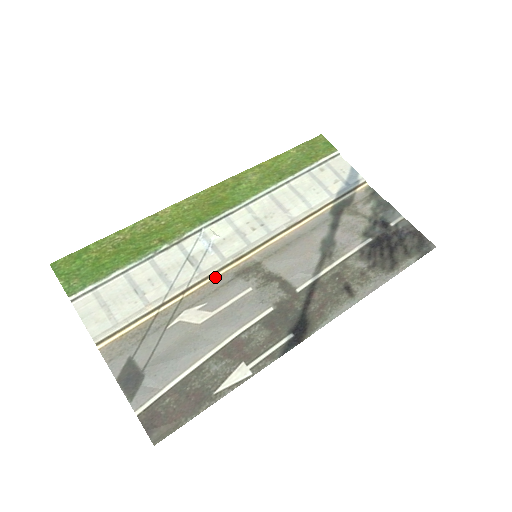
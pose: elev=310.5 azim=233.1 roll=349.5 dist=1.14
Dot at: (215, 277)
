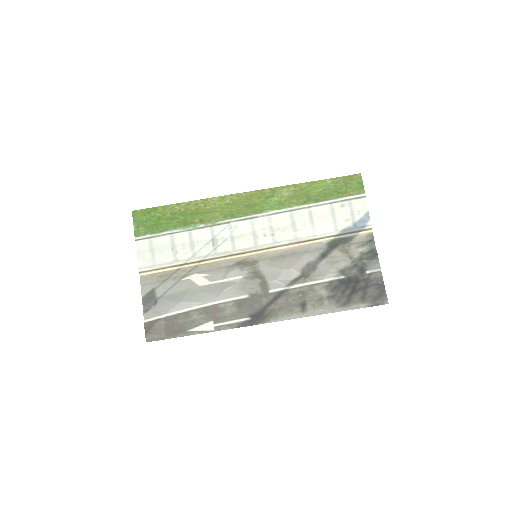
Dot at: (223, 259)
